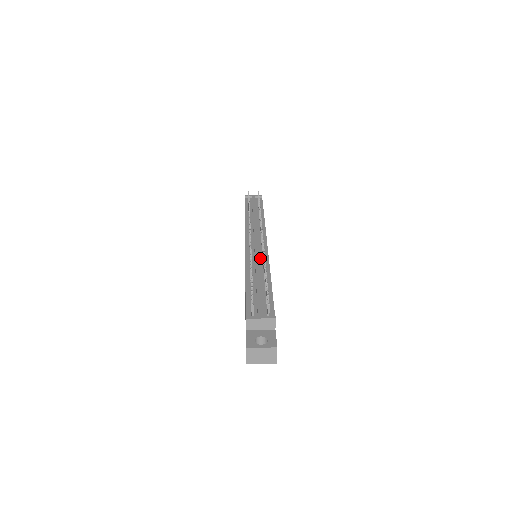
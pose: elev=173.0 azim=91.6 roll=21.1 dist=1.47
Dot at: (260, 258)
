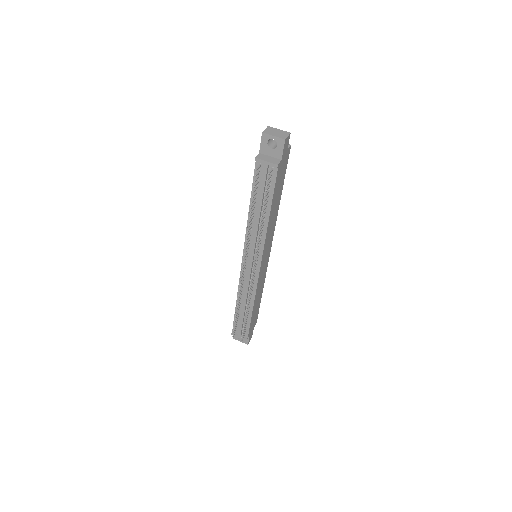
Dot at: occluded
